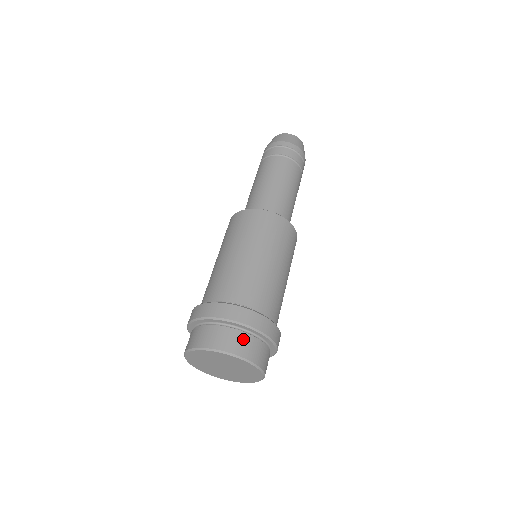
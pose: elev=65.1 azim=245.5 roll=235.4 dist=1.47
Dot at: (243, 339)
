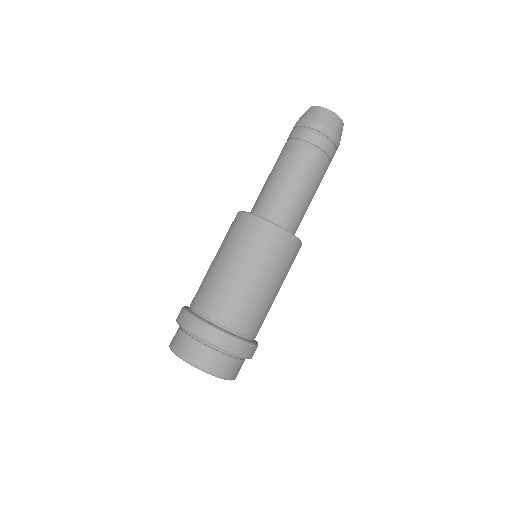
Dot at: (222, 361)
